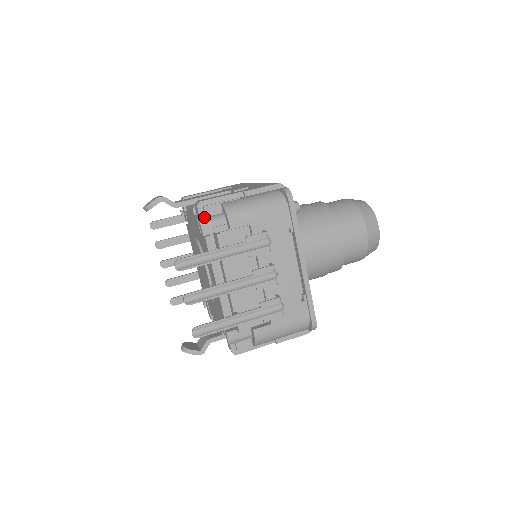
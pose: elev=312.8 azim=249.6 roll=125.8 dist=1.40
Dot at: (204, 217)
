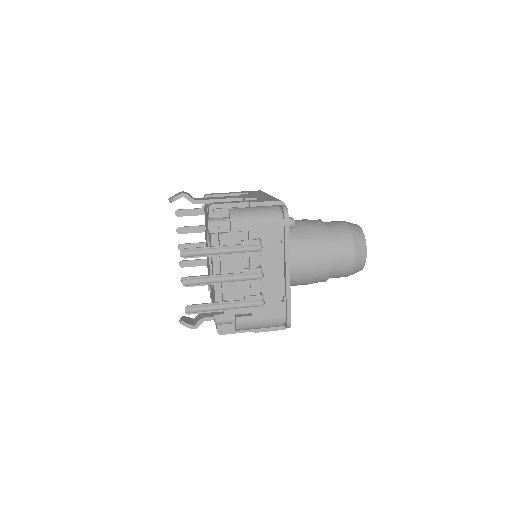
Dot at: (213, 217)
